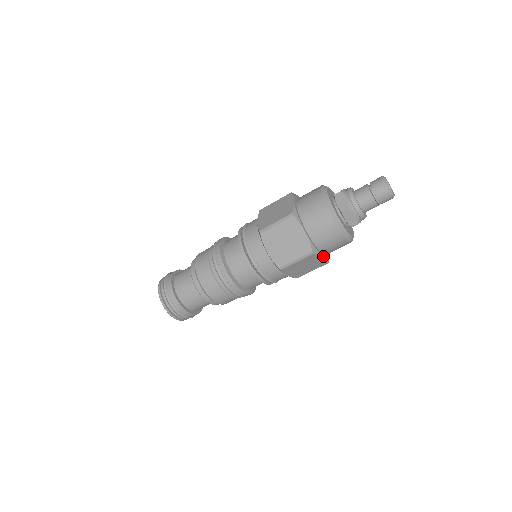
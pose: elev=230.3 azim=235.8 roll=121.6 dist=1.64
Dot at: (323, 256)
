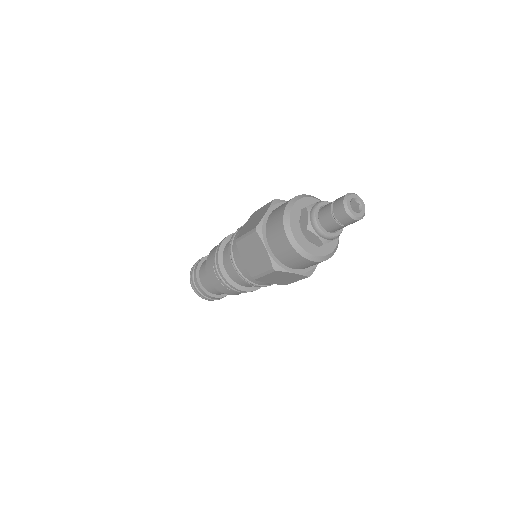
Dot at: (293, 272)
